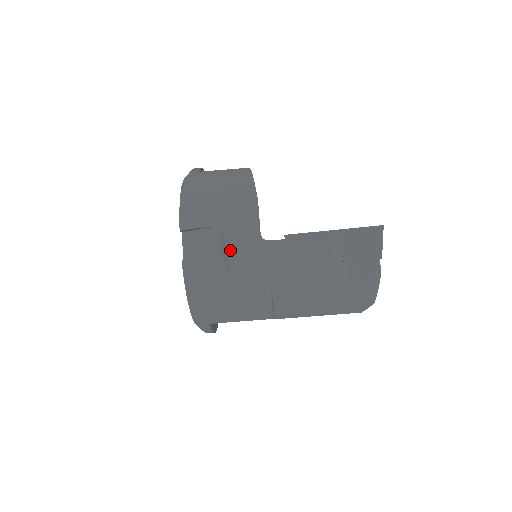
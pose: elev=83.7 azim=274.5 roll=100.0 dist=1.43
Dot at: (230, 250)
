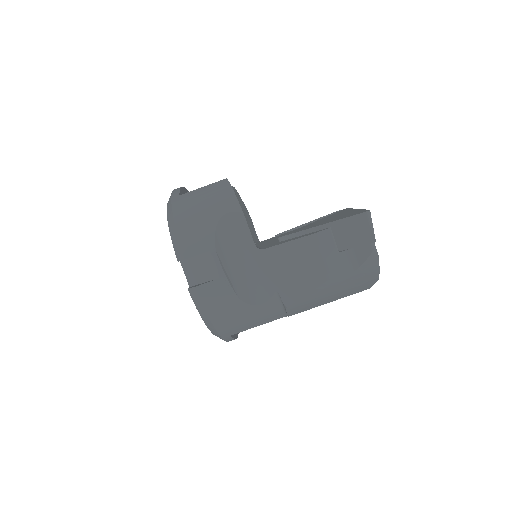
Dot at: (230, 267)
